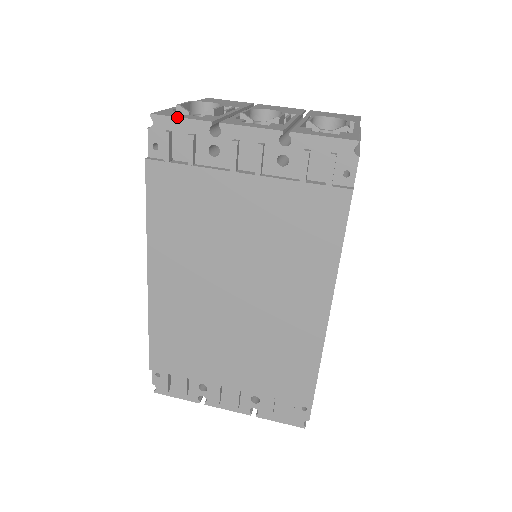
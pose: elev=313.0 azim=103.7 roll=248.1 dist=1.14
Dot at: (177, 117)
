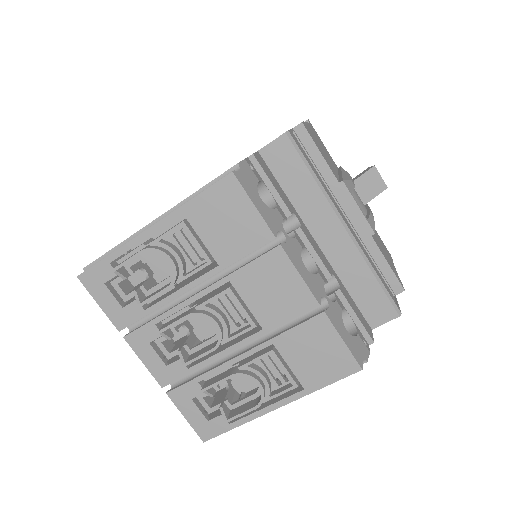
Dot at: occluded
